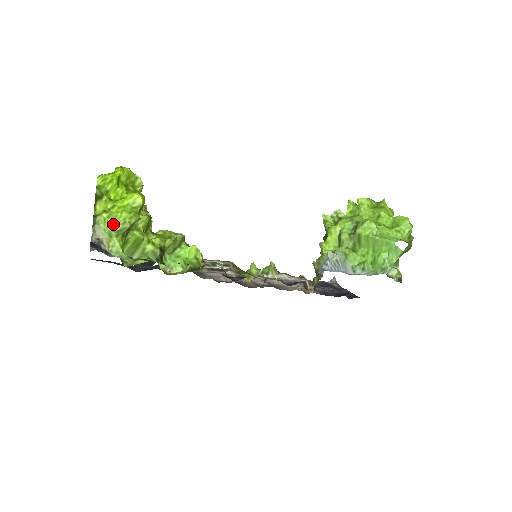
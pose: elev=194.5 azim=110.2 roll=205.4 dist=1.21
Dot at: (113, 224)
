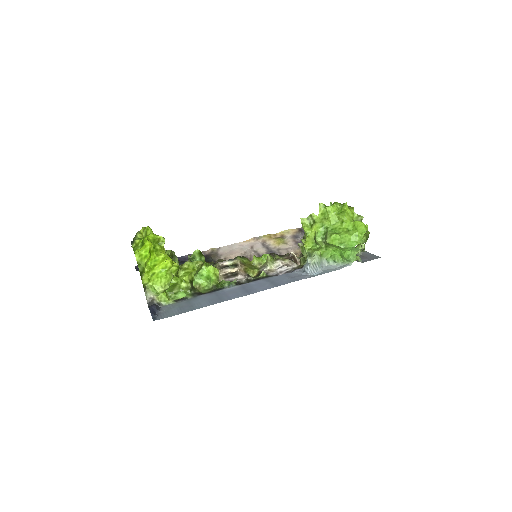
Dot at: (158, 289)
